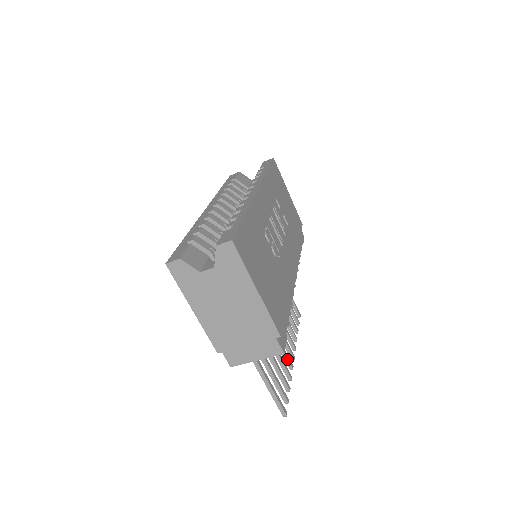
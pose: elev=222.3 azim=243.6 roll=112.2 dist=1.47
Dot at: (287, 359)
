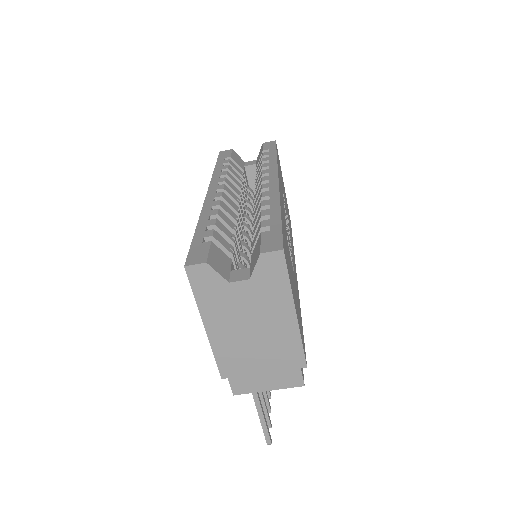
Dot at: occluded
